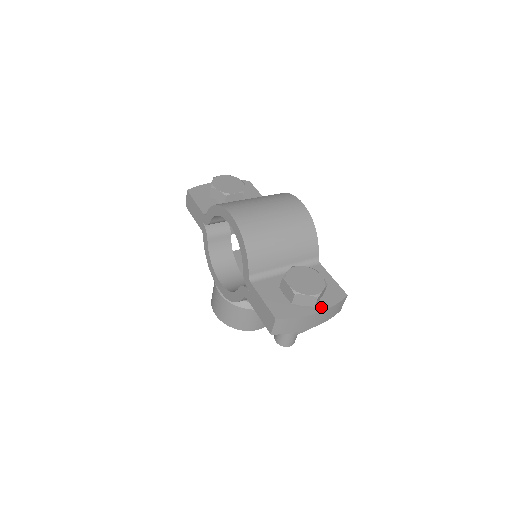
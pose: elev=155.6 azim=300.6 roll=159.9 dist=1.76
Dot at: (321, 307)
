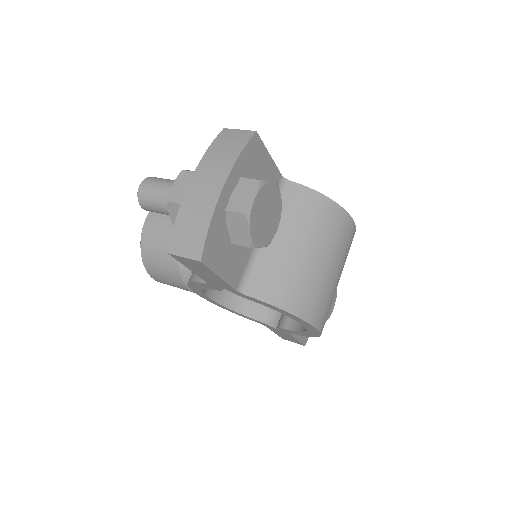
Dot at: occluded
